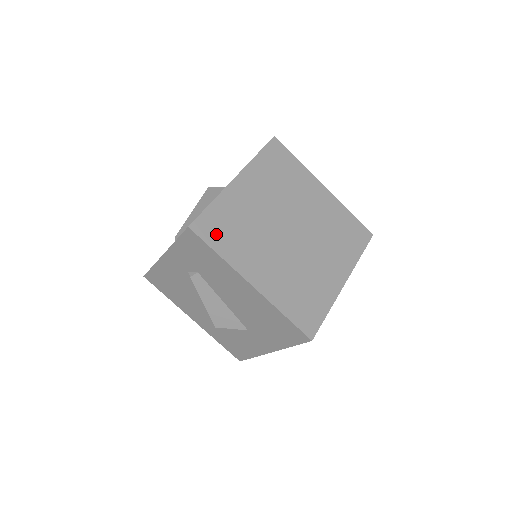
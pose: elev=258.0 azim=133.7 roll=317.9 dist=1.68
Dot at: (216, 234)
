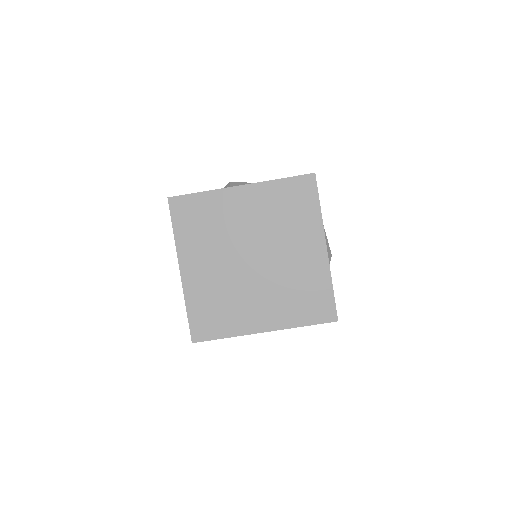
Dot at: (211, 327)
